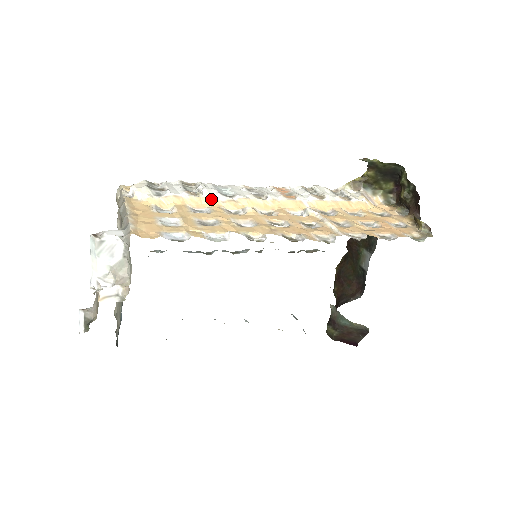
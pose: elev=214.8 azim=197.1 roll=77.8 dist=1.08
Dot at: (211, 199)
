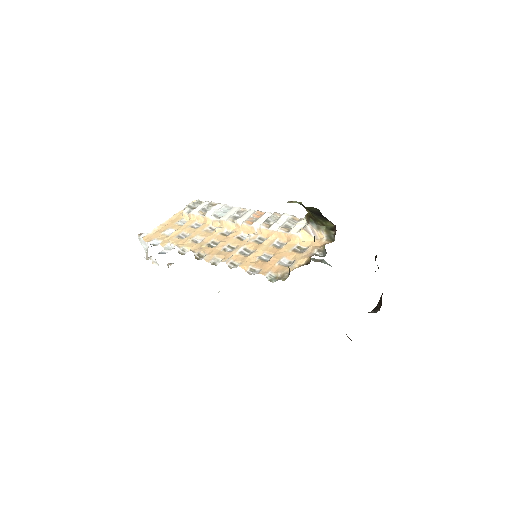
Dot at: (207, 218)
